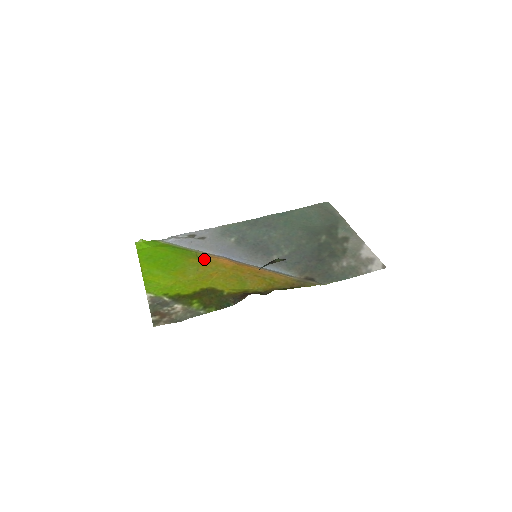
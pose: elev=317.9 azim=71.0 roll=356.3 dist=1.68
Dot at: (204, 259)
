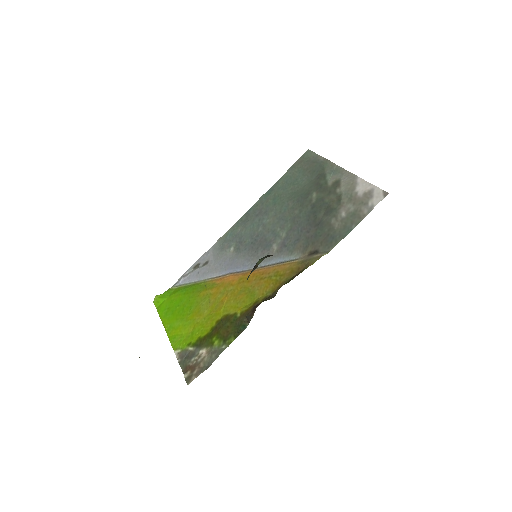
Dot at: (212, 286)
